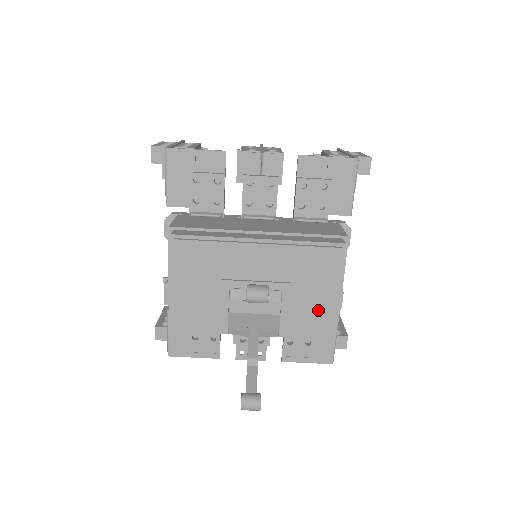
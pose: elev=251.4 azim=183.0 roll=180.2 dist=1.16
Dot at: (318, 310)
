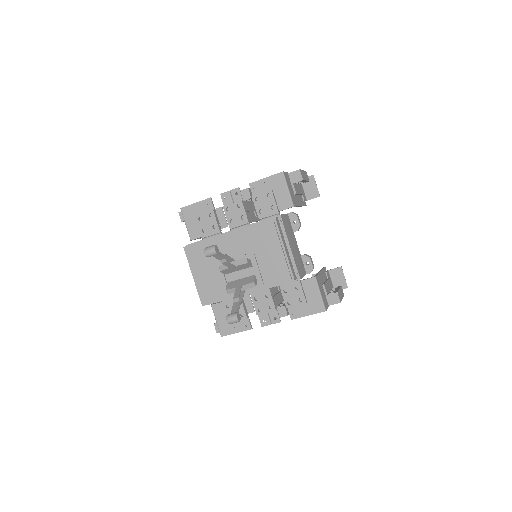
Dot at: (276, 264)
